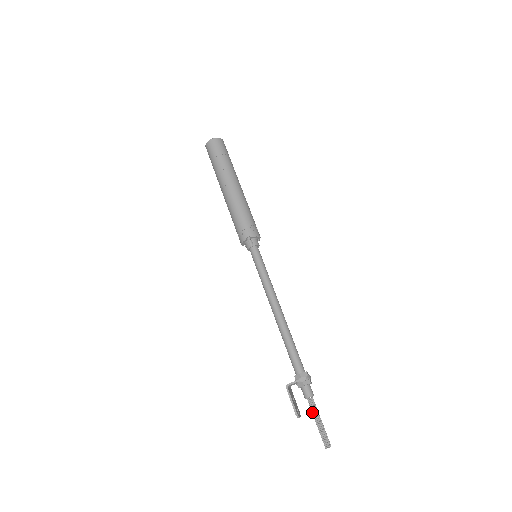
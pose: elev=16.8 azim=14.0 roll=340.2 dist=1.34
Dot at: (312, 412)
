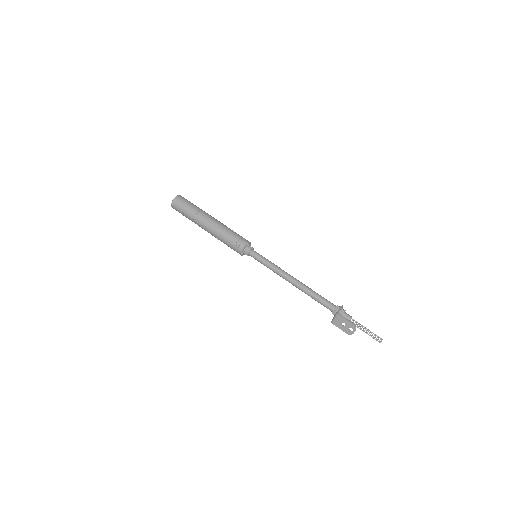
Dot at: (358, 326)
